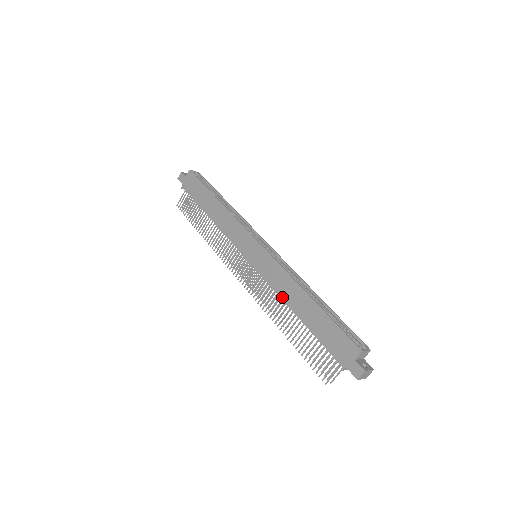
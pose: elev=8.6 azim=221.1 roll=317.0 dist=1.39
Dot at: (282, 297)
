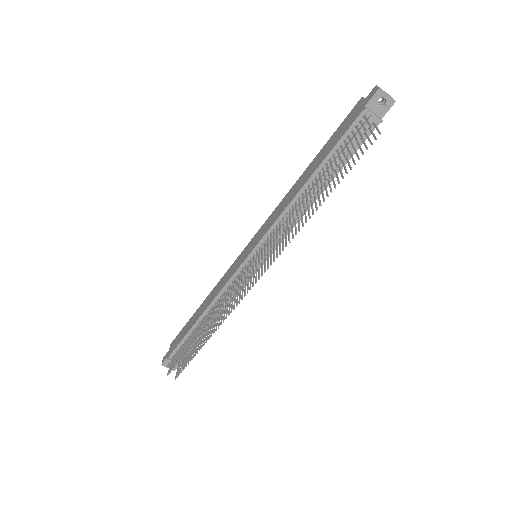
Dot at: (289, 202)
